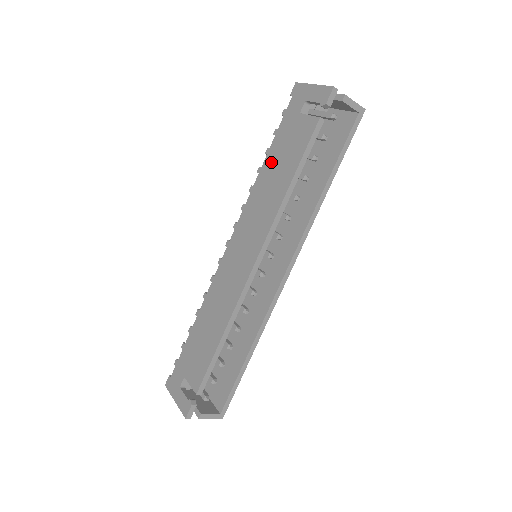
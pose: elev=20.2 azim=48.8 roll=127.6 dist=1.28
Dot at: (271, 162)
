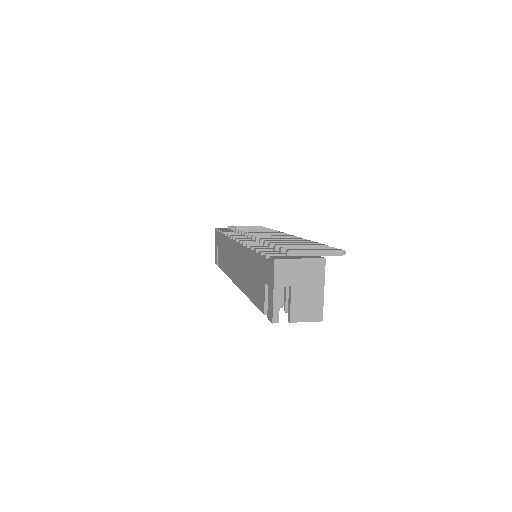
Dot at: (252, 263)
